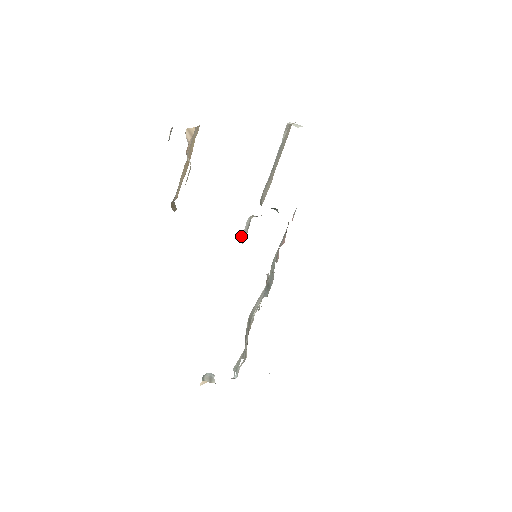
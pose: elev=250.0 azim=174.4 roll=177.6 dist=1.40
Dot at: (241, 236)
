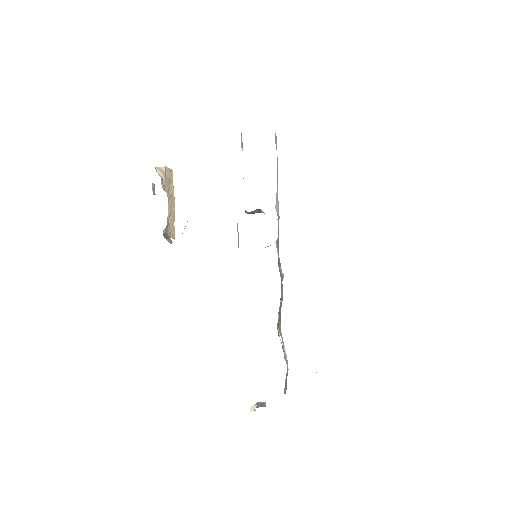
Dot at: occluded
